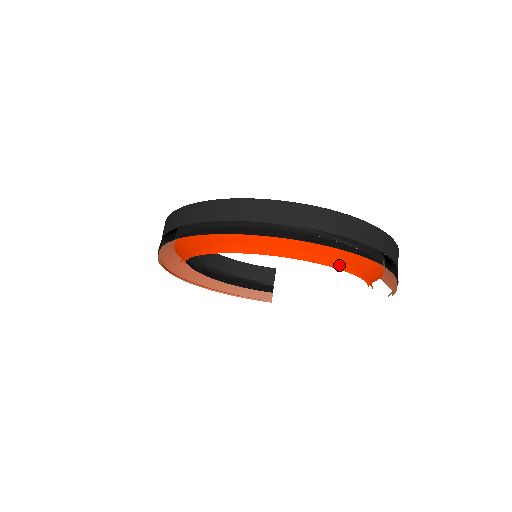
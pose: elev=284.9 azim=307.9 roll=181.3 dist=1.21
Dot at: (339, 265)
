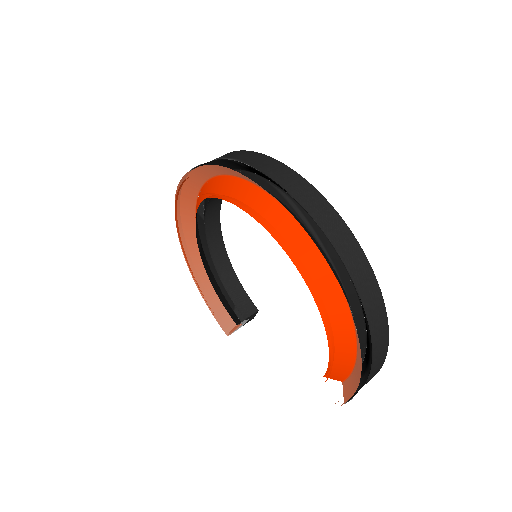
Dot at: (321, 307)
